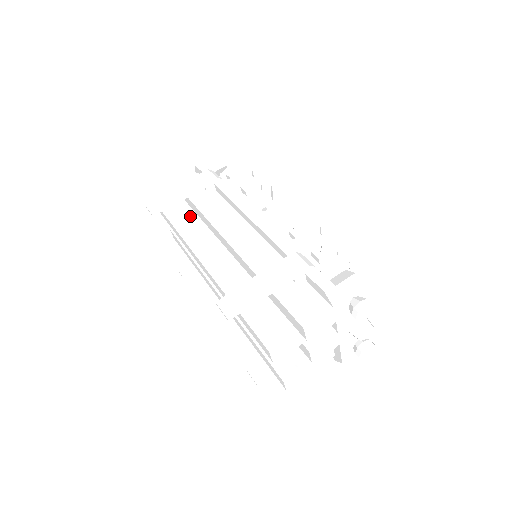
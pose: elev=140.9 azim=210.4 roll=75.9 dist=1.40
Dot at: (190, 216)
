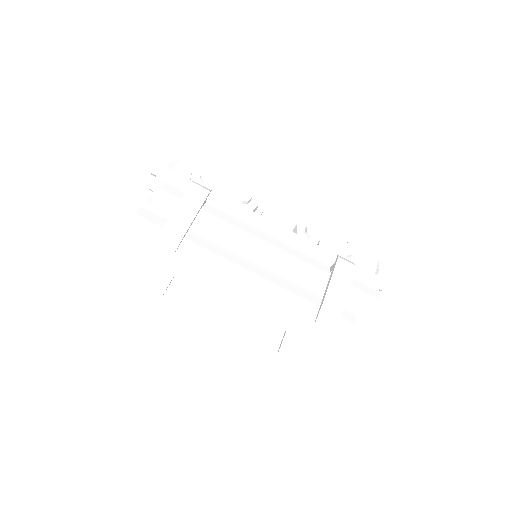
Dot at: (189, 236)
